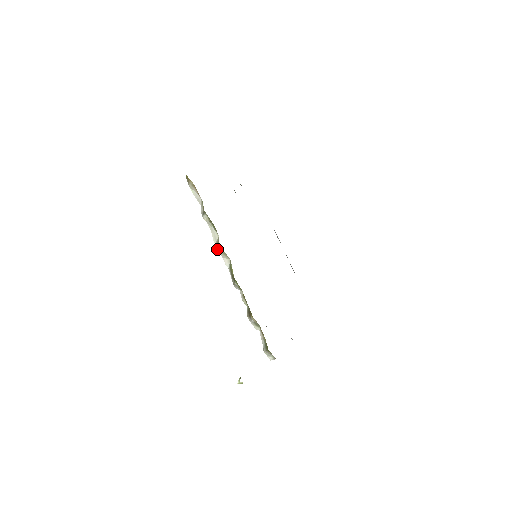
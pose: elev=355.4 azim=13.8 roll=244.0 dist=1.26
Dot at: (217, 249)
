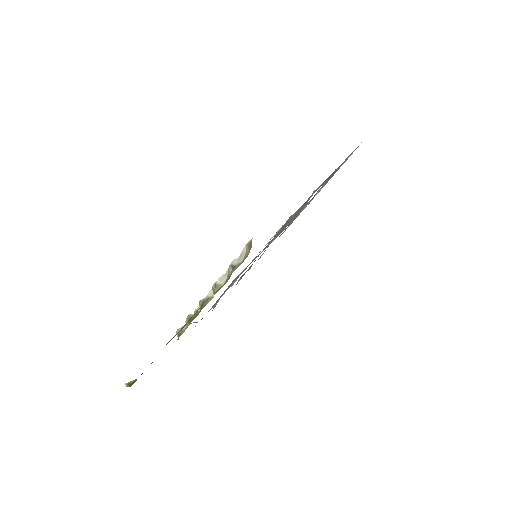
Dot at: (215, 283)
